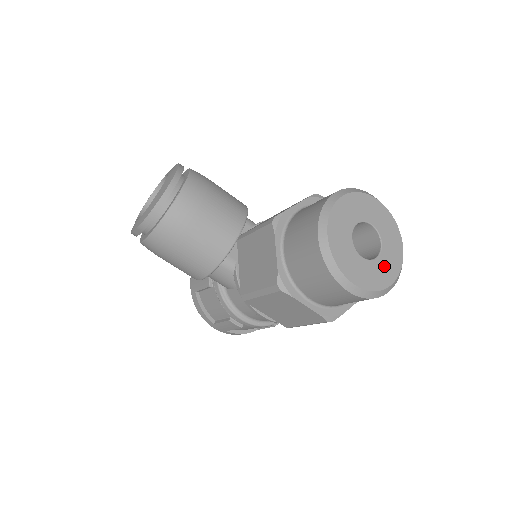
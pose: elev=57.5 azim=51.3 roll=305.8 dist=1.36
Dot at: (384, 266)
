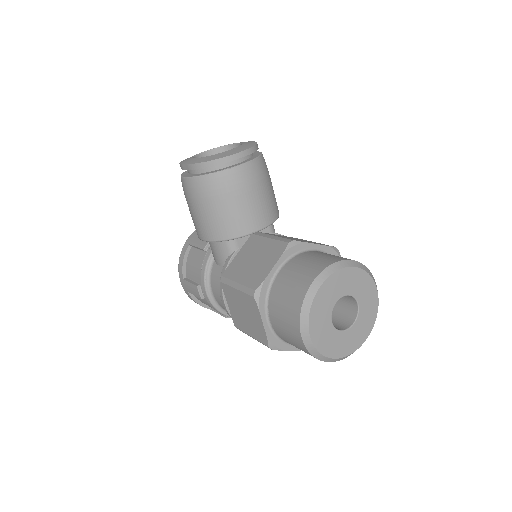
Dot at: (342, 341)
